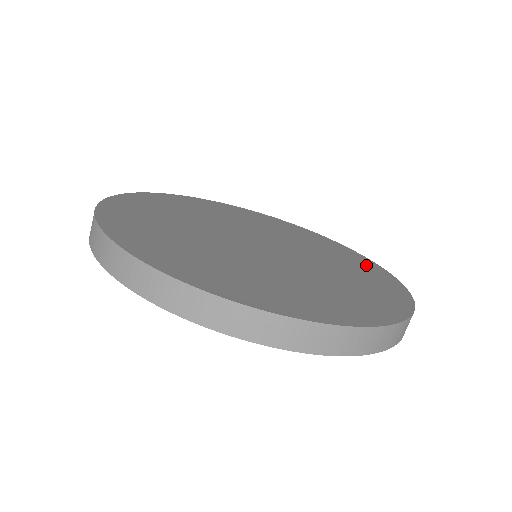
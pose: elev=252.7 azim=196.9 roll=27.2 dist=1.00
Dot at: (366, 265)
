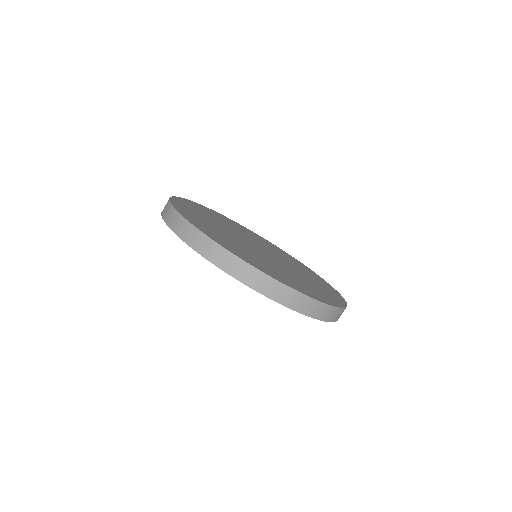
Dot at: (278, 249)
